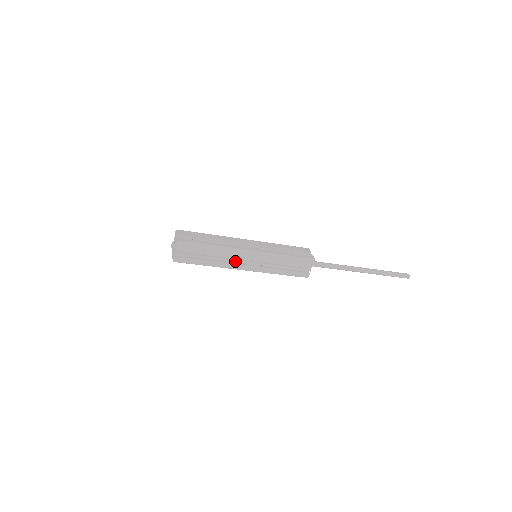
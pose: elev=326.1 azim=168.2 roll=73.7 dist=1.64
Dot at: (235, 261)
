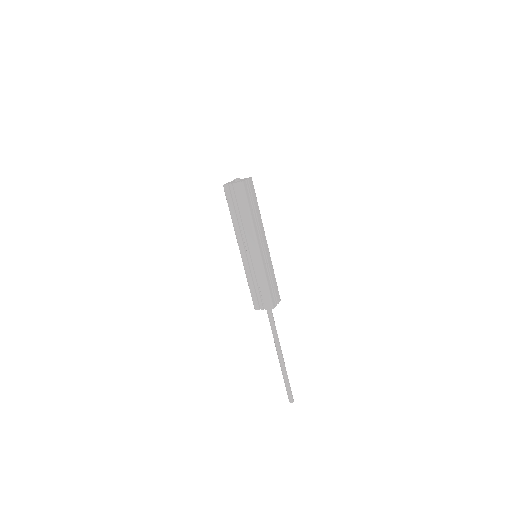
Dot at: (245, 239)
